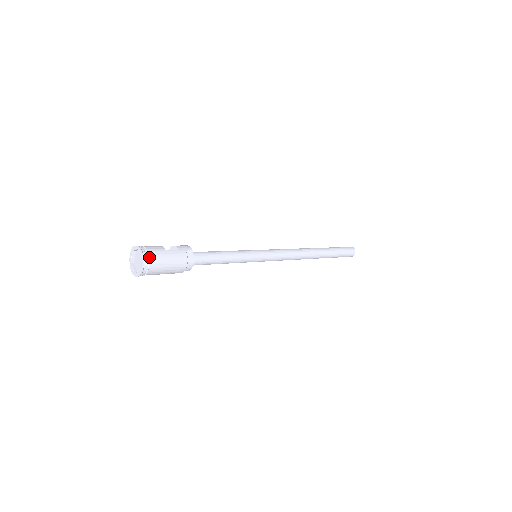
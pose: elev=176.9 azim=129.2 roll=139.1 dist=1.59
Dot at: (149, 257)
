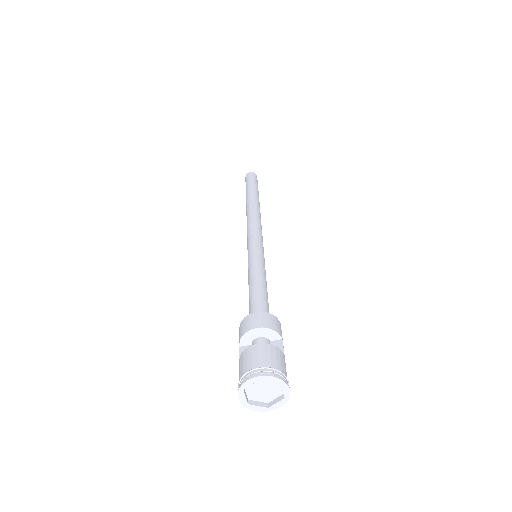
Dot at: occluded
